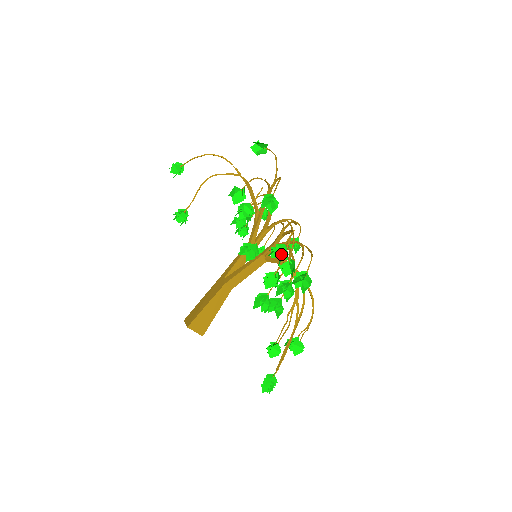
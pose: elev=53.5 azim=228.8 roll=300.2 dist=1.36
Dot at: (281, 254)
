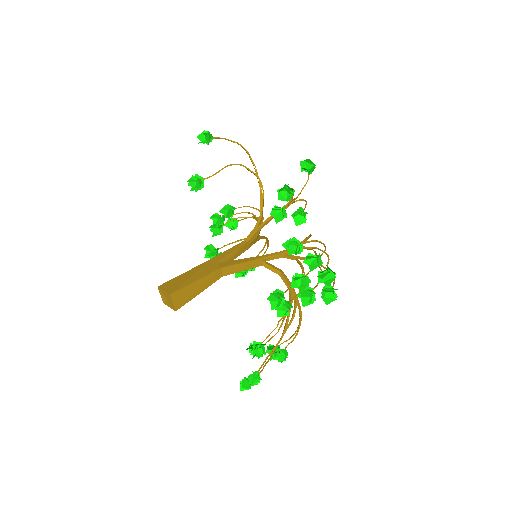
Dot at: (320, 262)
